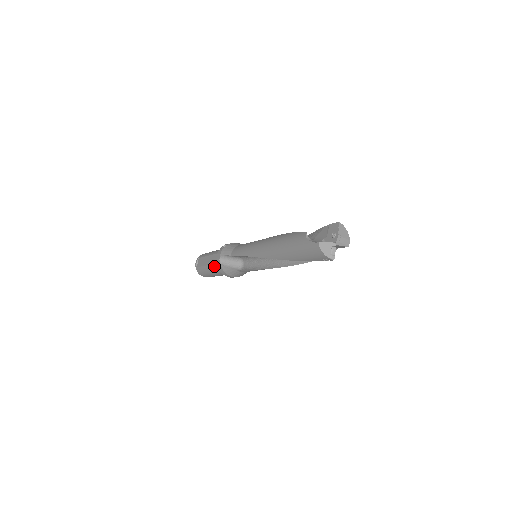
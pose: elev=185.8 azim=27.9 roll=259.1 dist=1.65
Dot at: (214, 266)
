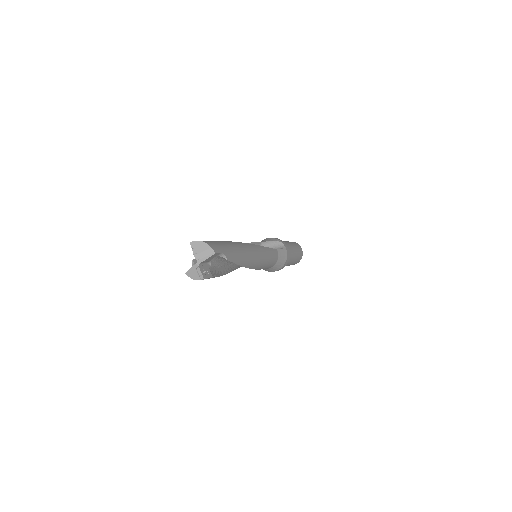
Dot at: occluded
